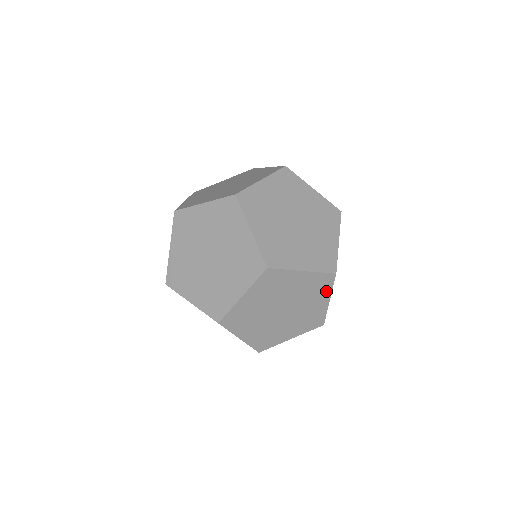
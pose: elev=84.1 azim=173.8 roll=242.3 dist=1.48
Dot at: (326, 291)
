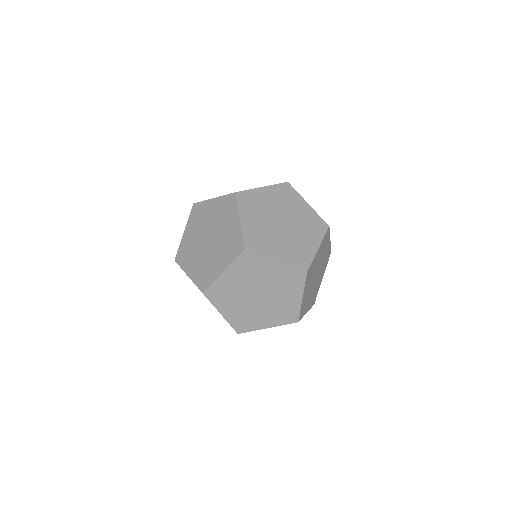
Dot at: (261, 261)
